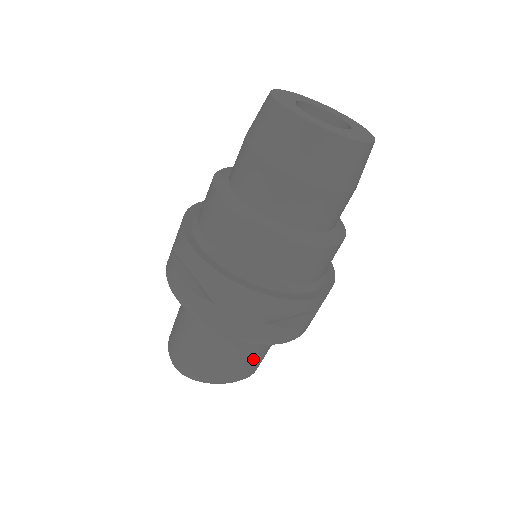
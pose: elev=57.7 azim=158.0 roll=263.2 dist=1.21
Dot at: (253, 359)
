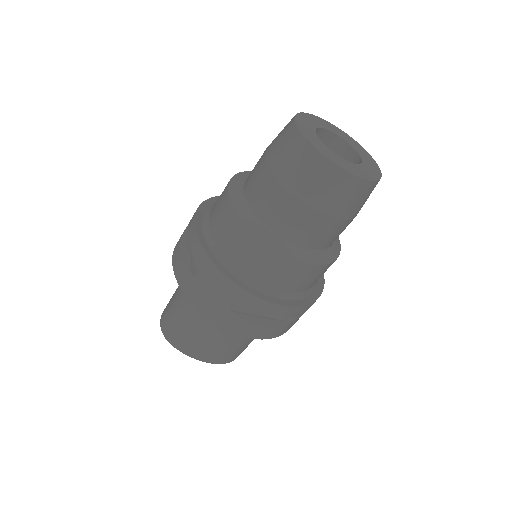
Dot at: (226, 347)
